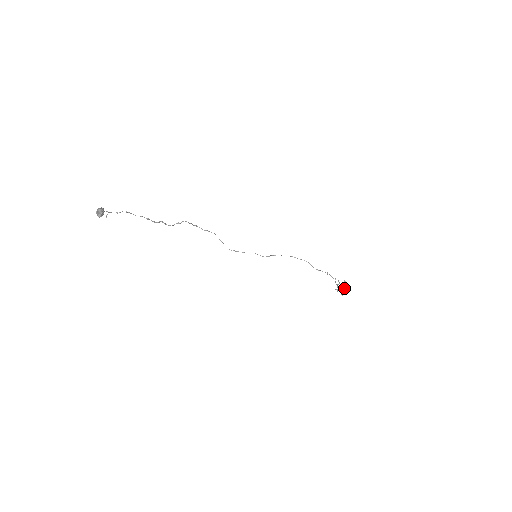
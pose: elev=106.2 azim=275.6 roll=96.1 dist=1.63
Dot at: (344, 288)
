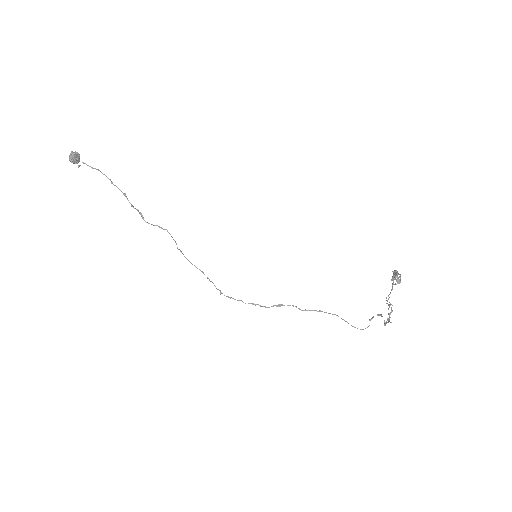
Dot at: (395, 274)
